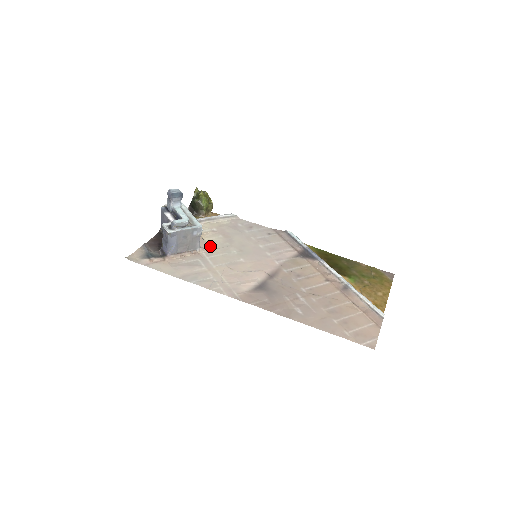
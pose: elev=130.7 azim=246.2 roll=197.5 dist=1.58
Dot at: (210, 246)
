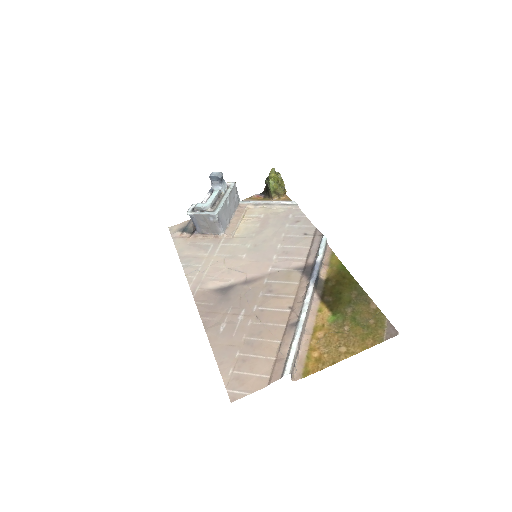
Dot at: (237, 233)
